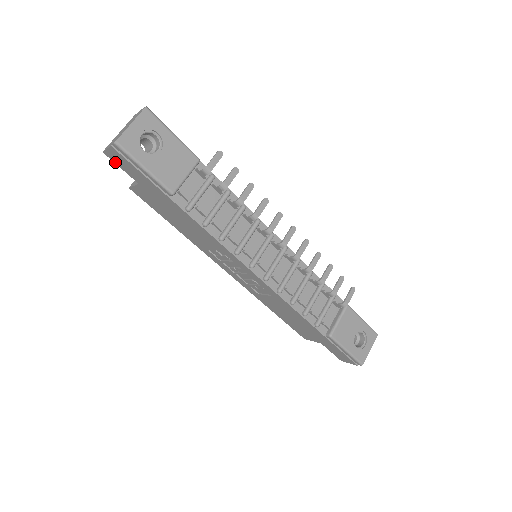
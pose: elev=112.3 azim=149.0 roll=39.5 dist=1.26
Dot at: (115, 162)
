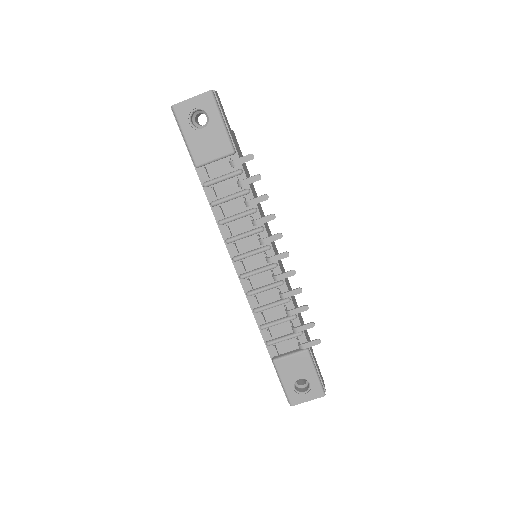
Dot at: occluded
